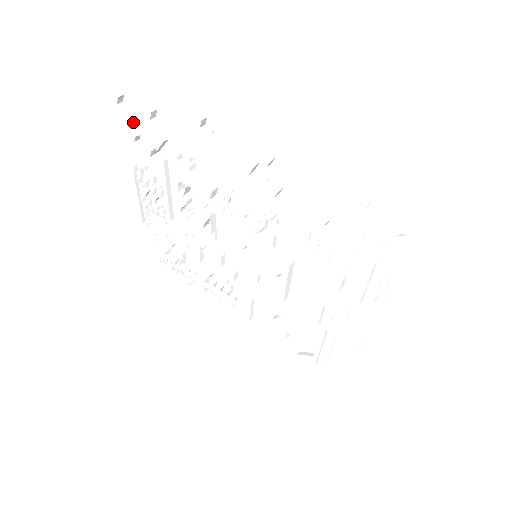
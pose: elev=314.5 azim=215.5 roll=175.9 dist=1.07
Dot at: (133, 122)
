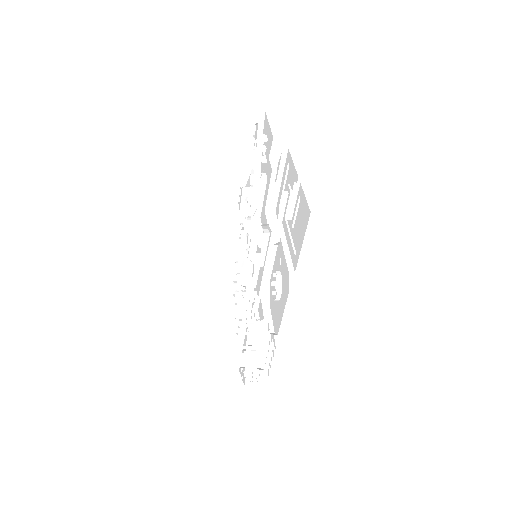
Dot at: occluded
